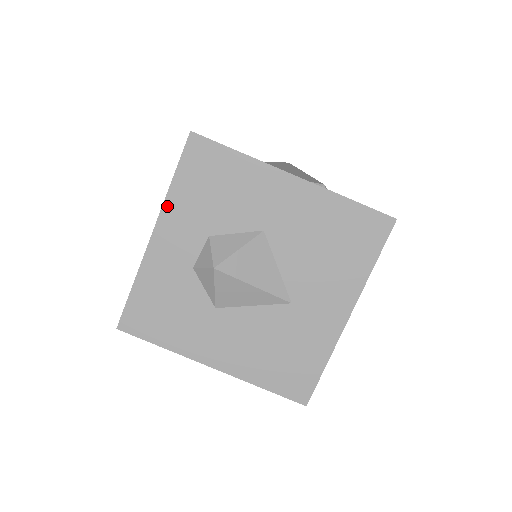
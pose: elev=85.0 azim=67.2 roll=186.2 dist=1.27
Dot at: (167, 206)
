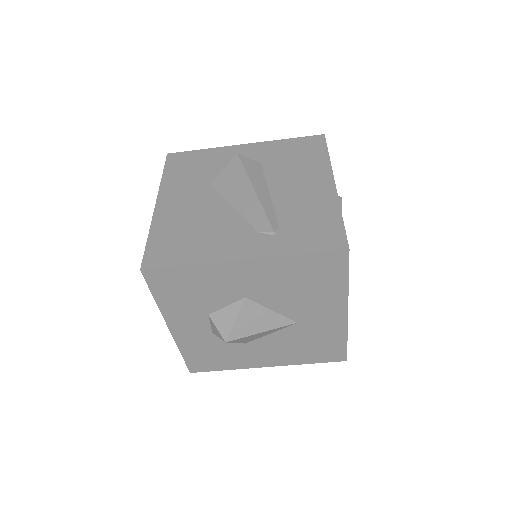
Dot at: (165, 313)
